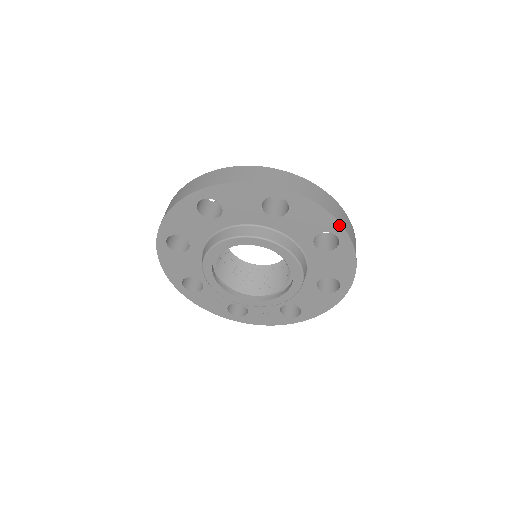
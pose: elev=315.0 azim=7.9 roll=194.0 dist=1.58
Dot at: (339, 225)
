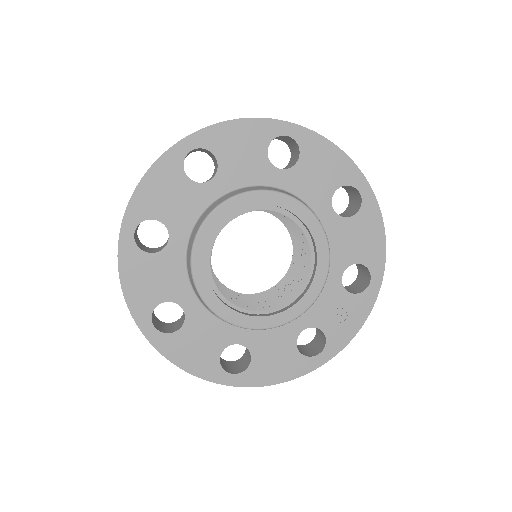
Dot at: (271, 122)
